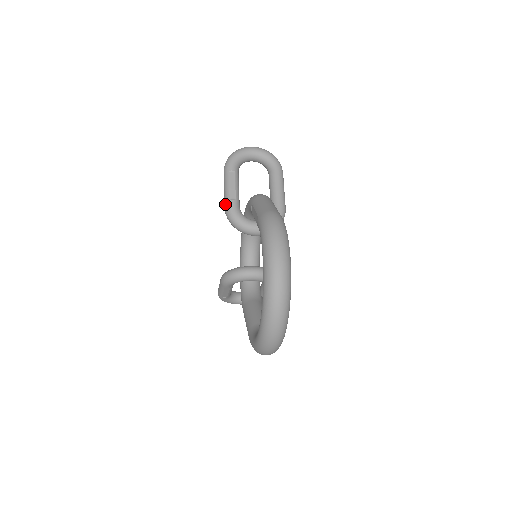
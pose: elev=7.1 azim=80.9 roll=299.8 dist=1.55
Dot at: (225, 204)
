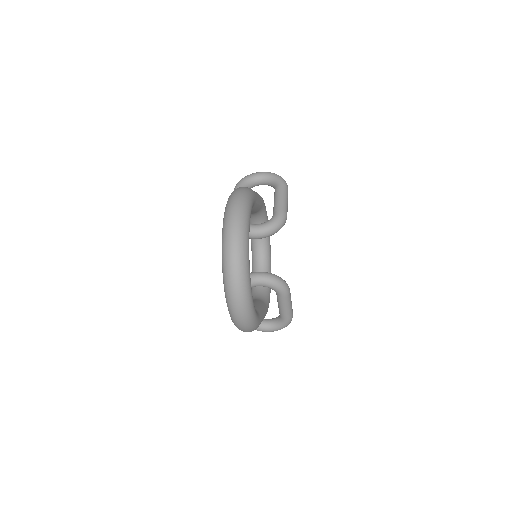
Dot at: occluded
